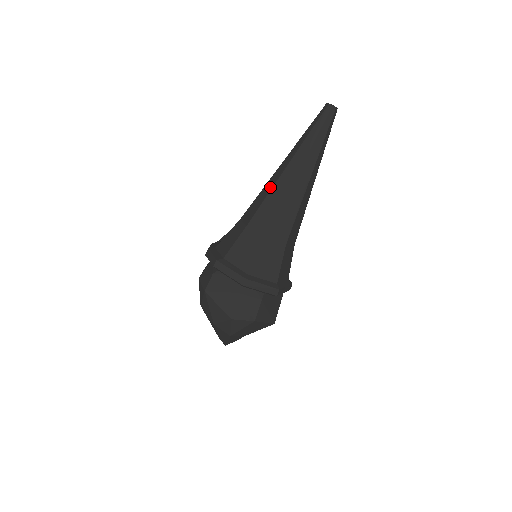
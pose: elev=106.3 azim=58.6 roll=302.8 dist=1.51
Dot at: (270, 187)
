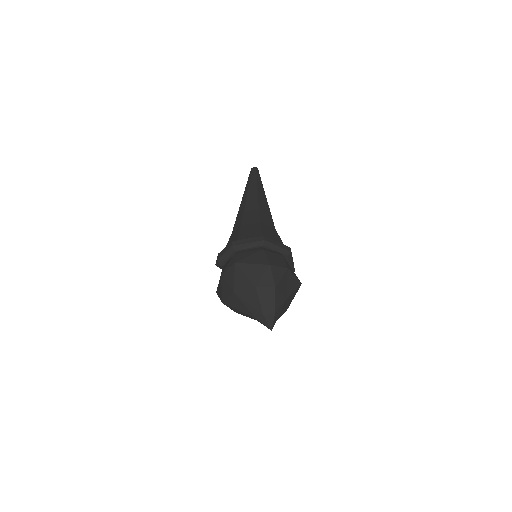
Dot at: (243, 206)
